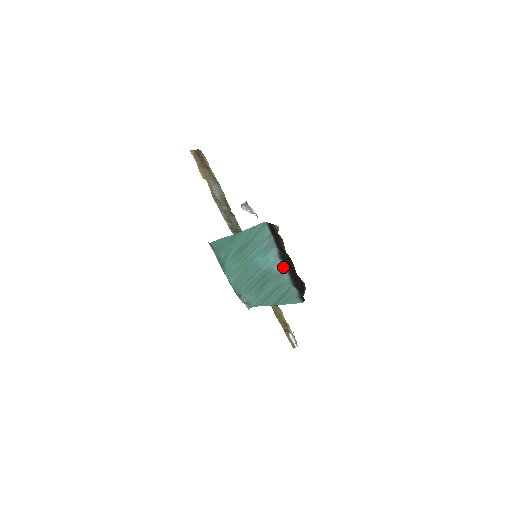
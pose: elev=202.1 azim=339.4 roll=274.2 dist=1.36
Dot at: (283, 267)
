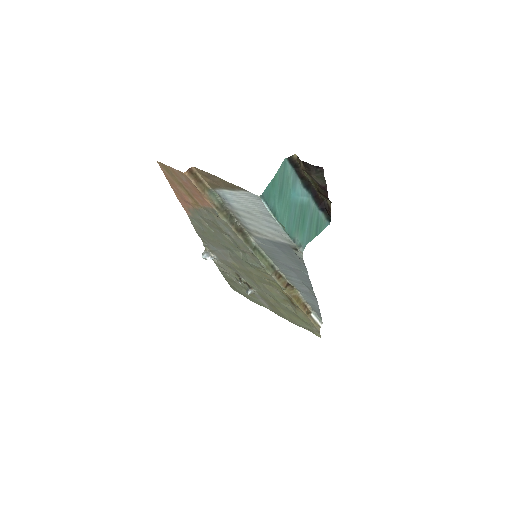
Dot at: (308, 195)
